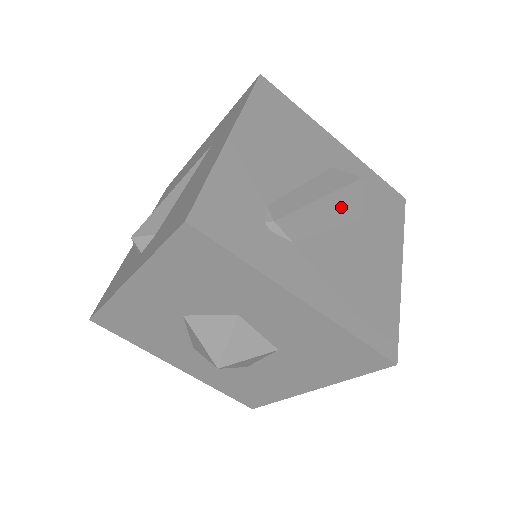
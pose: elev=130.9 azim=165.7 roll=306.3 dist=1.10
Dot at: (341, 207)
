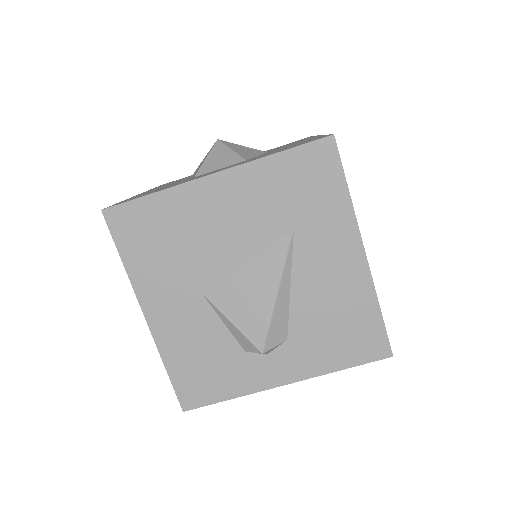
Dot at: occluded
